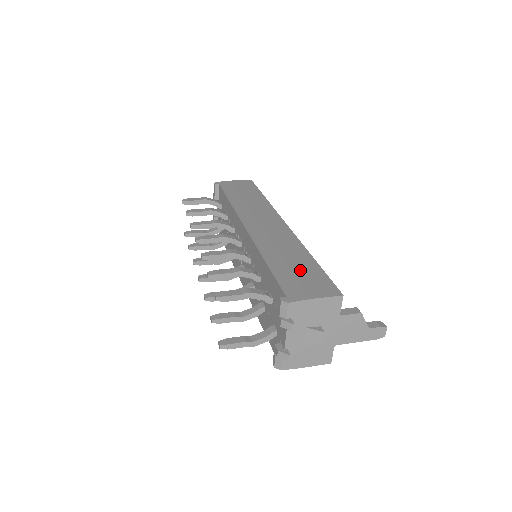
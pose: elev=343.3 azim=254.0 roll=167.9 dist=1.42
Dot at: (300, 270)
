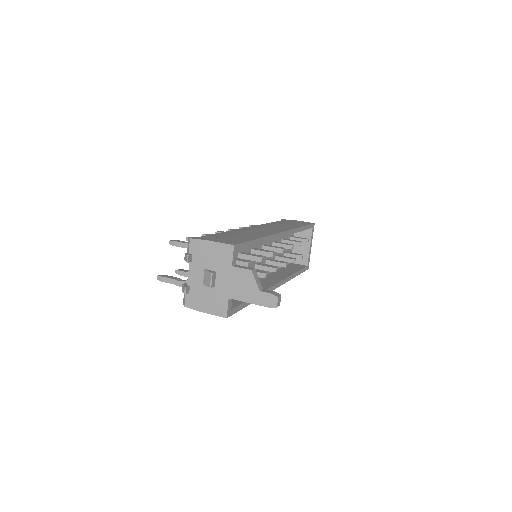
Dot at: (234, 236)
